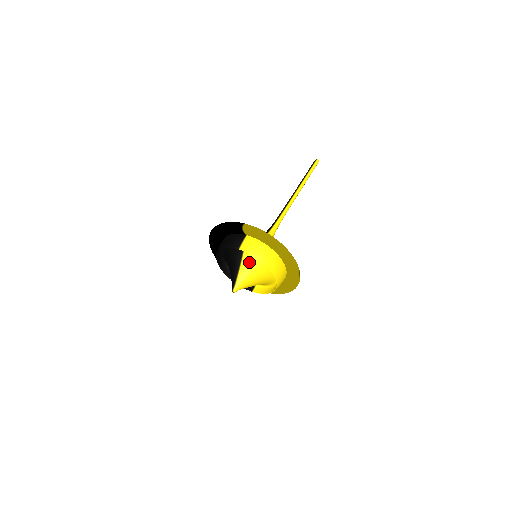
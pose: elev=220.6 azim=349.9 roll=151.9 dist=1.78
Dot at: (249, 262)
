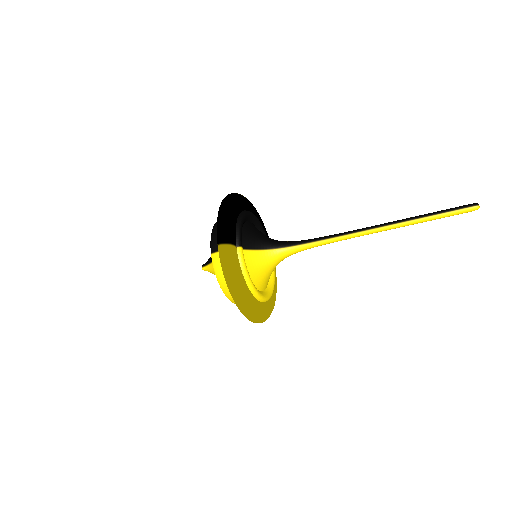
Dot at: occluded
